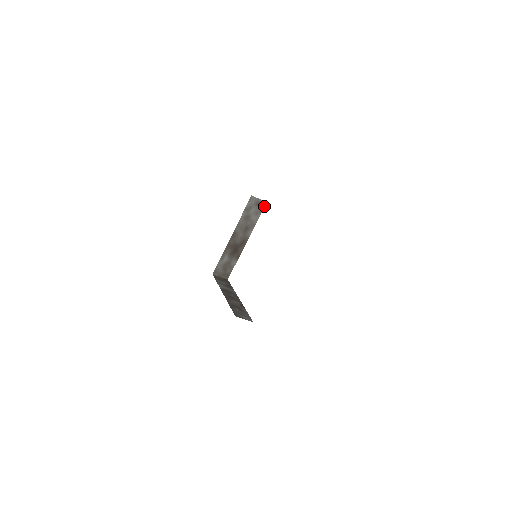
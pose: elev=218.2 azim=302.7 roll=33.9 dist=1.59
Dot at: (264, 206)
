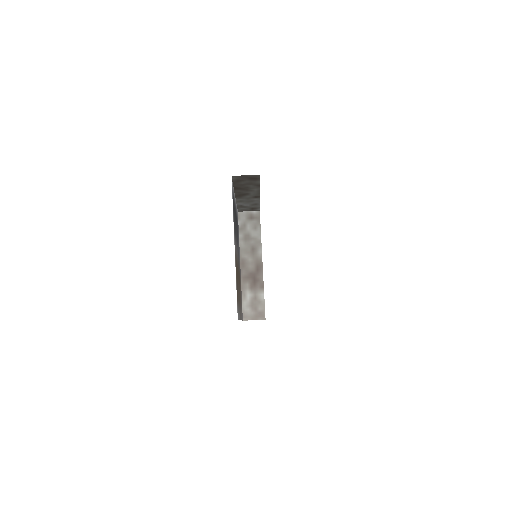
Dot at: (259, 216)
